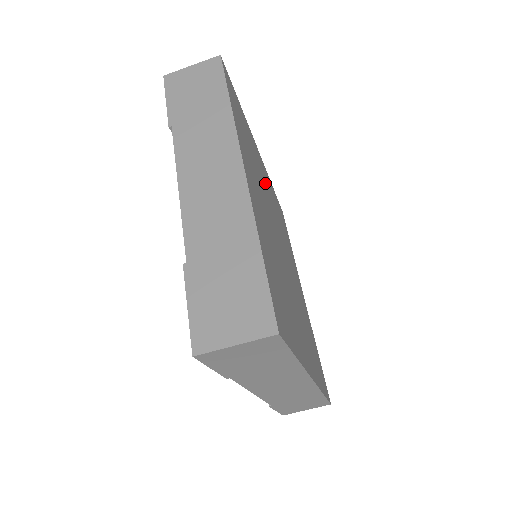
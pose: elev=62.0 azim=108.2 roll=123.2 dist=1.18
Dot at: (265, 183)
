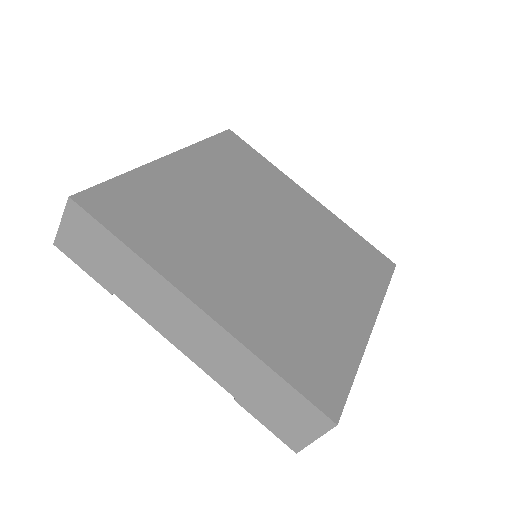
Dot at: (204, 192)
